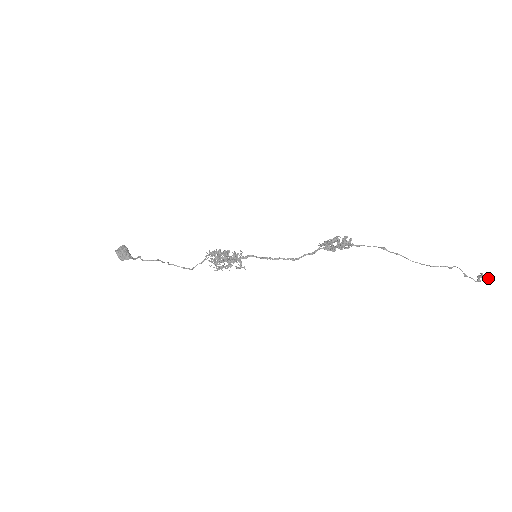
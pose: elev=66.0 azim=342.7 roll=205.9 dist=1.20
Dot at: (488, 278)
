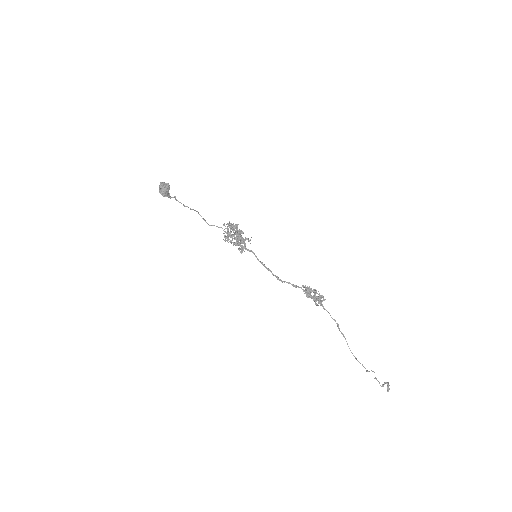
Dot at: (389, 389)
